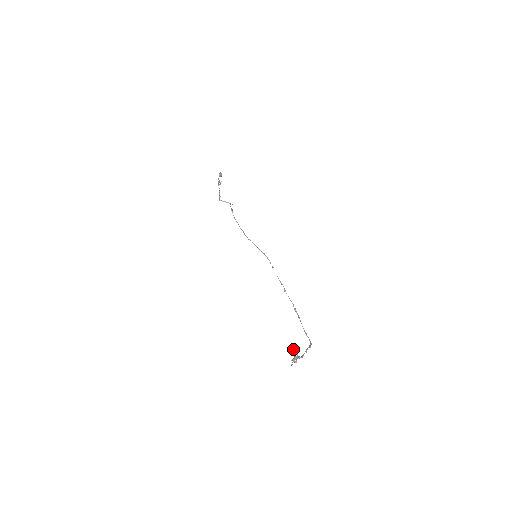
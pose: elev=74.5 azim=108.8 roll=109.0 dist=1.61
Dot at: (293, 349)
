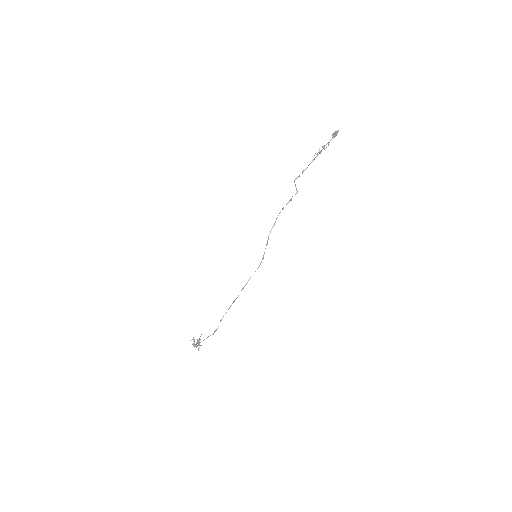
Dot at: occluded
